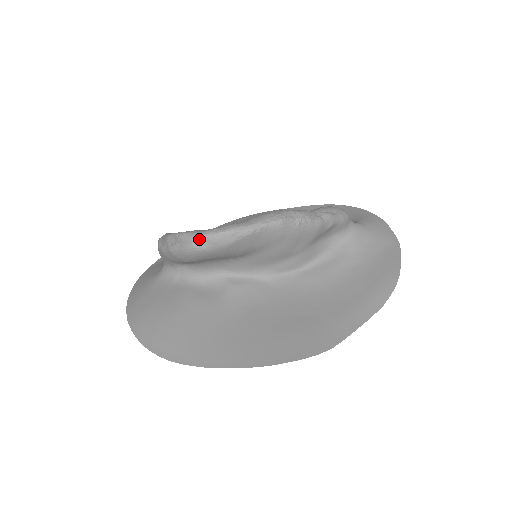
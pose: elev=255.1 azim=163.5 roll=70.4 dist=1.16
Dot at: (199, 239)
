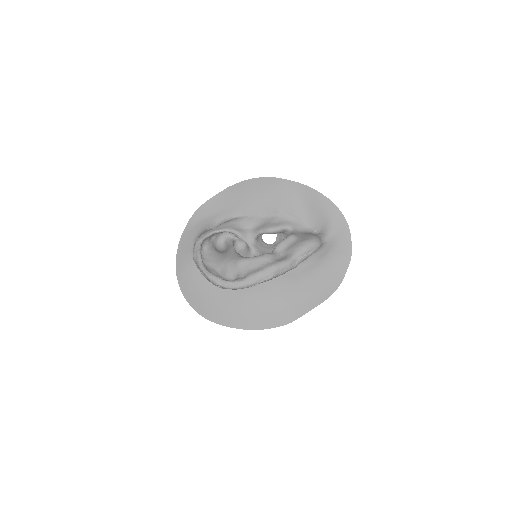
Dot at: (220, 286)
